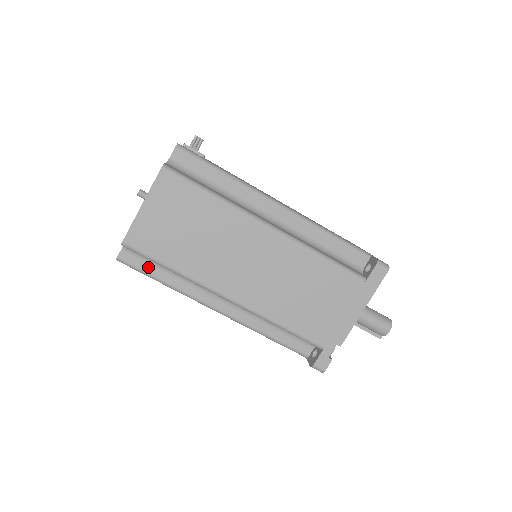
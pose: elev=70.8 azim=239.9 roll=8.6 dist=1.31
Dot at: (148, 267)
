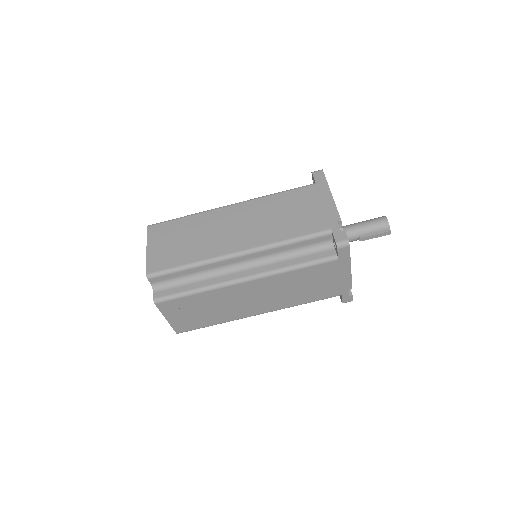
Dot at: (178, 289)
